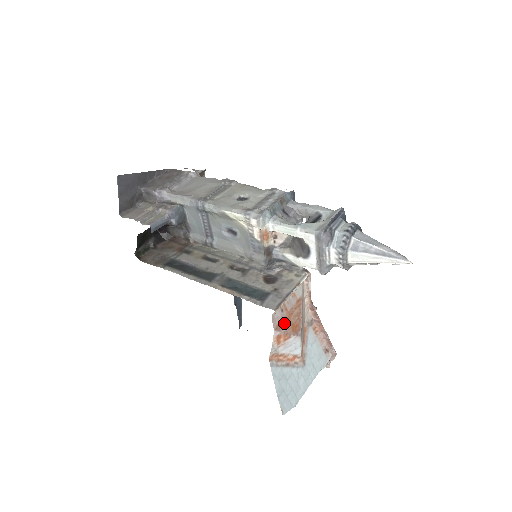
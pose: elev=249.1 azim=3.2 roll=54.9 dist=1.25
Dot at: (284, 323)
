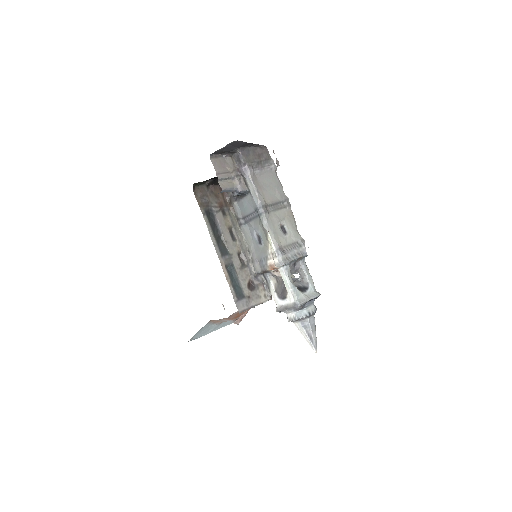
Dot at: (236, 315)
